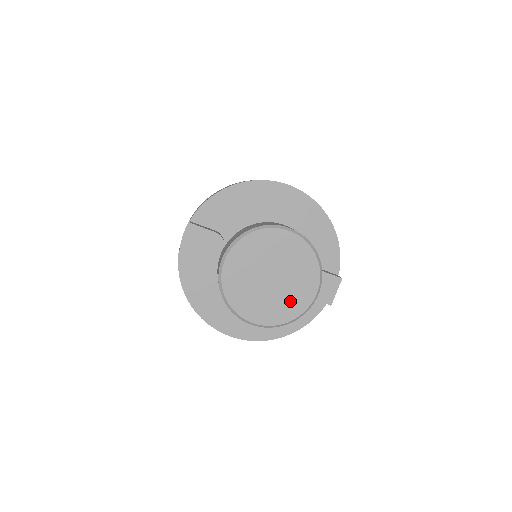
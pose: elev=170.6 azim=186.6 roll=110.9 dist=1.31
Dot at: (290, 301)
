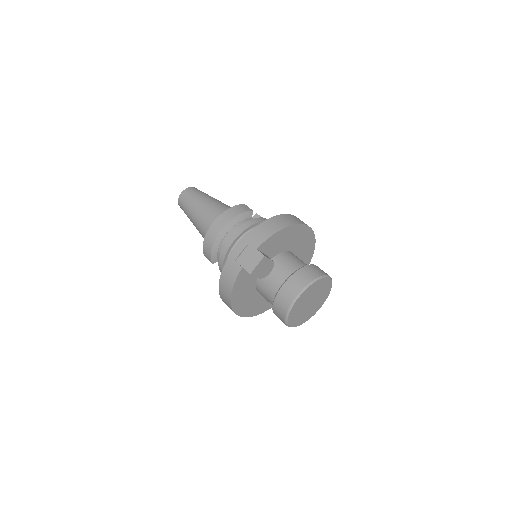
Dot at: (310, 313)
